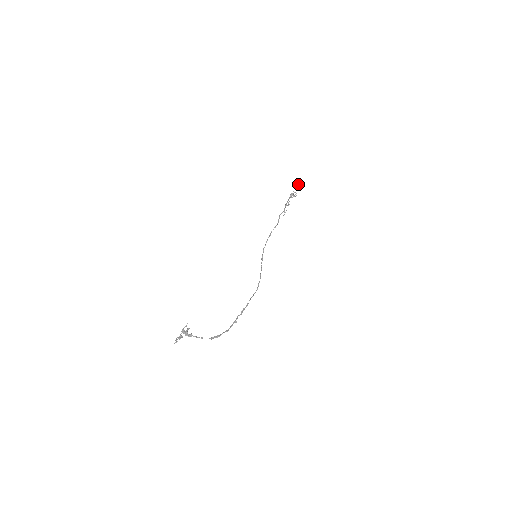
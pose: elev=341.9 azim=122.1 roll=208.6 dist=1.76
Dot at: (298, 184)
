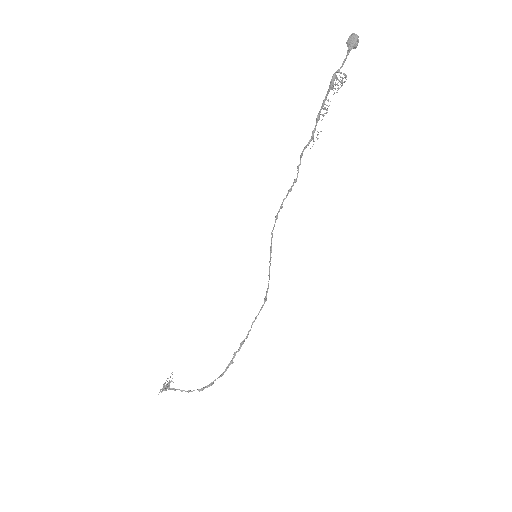
Dot at: (351, 43)
